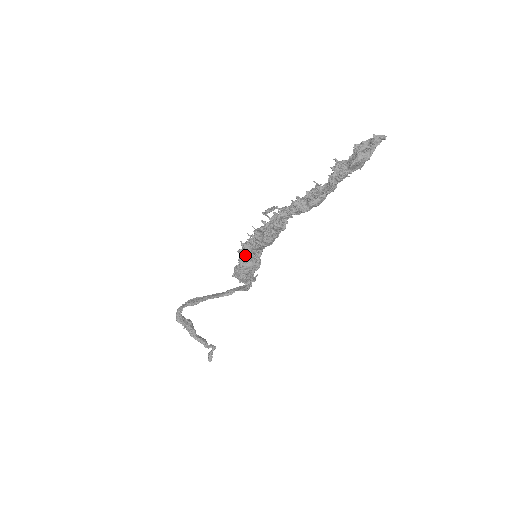
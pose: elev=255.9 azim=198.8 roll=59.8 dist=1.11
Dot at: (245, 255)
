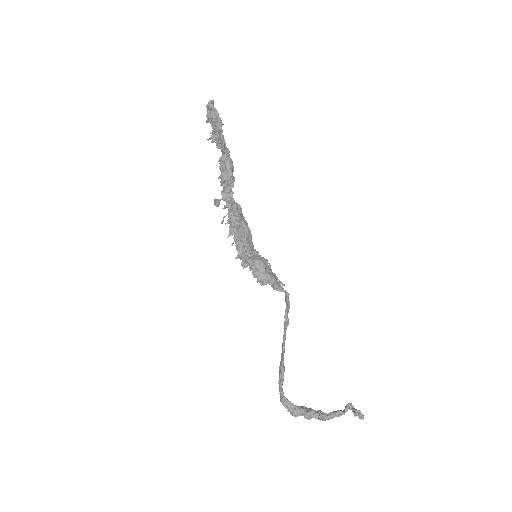
Dot at: (246, 256)
